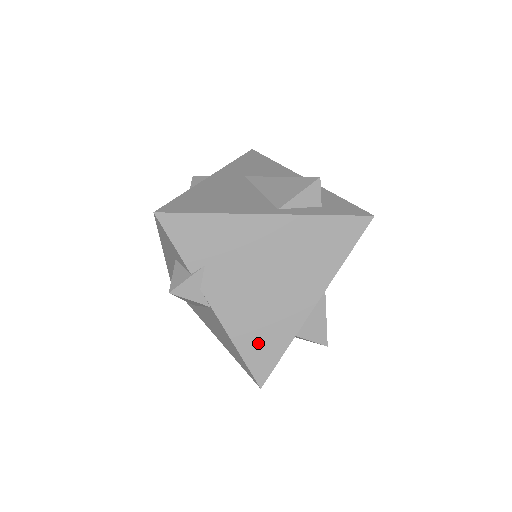
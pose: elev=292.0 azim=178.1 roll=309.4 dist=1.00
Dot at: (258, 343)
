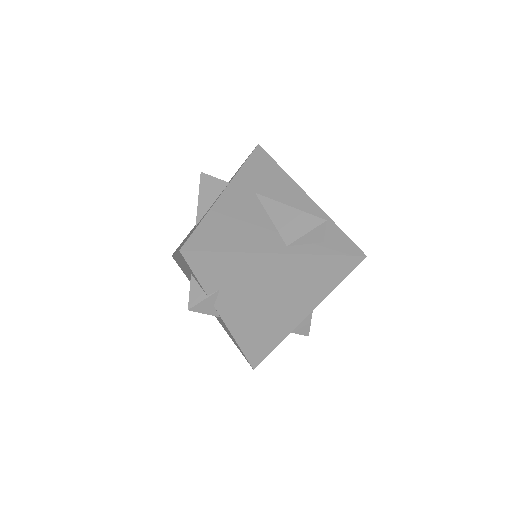
Dot at: (256, 341)
